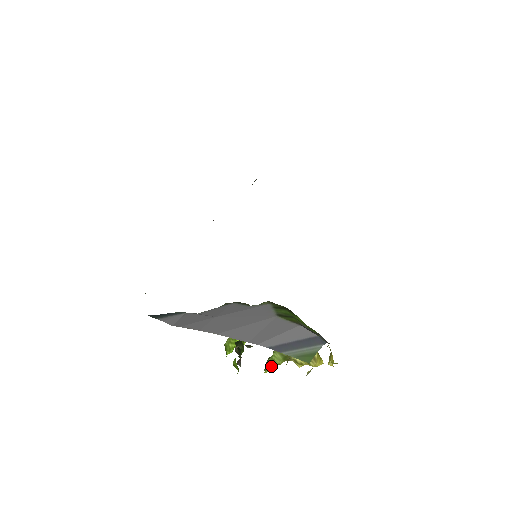
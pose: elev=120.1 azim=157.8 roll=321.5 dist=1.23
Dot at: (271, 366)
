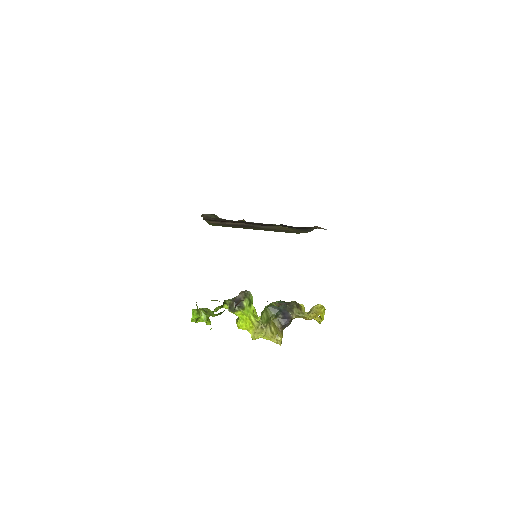
Dot at: (261, 318)
